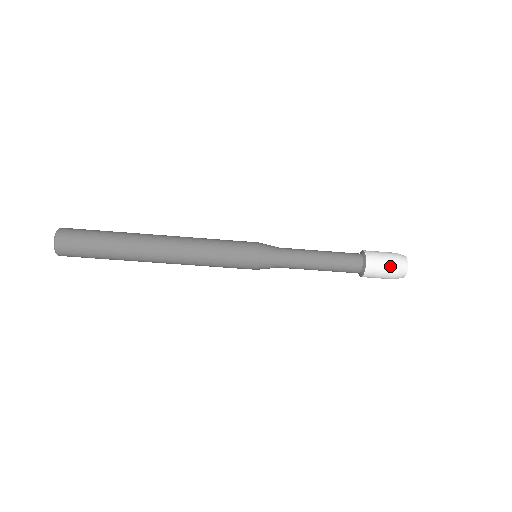
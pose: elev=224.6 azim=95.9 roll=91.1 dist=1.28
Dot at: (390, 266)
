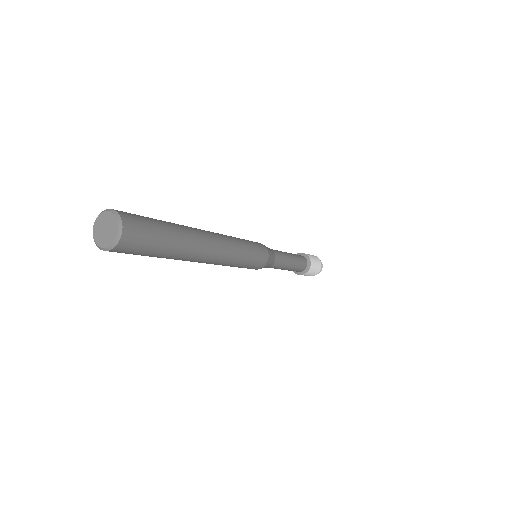
Dot at: (318, 262)
